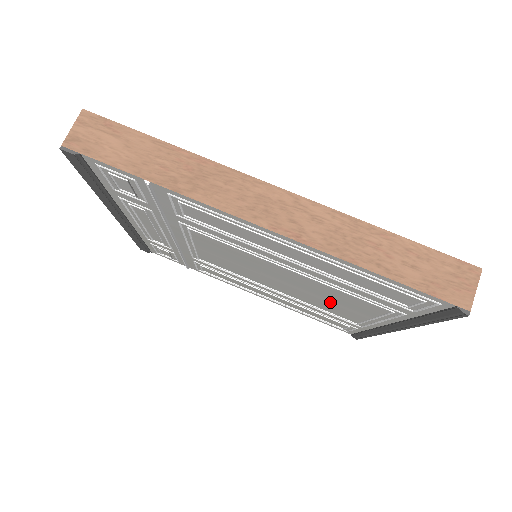
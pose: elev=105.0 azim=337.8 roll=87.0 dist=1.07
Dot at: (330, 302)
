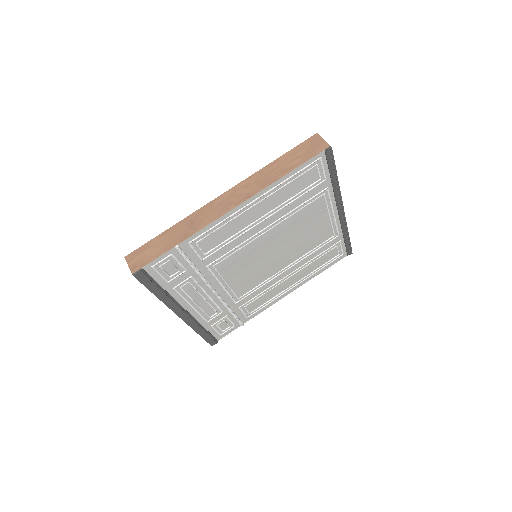
Dot at: (307, 234)
